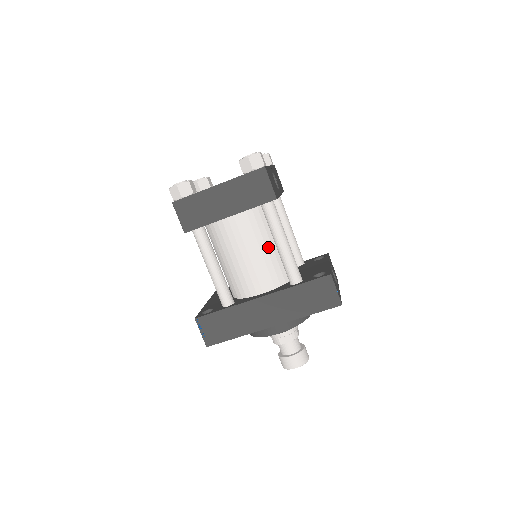
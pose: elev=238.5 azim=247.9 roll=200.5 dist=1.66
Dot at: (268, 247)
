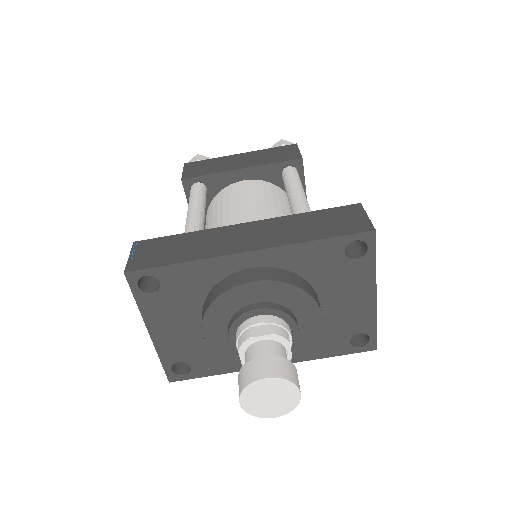
Dot at: (277, 209)
